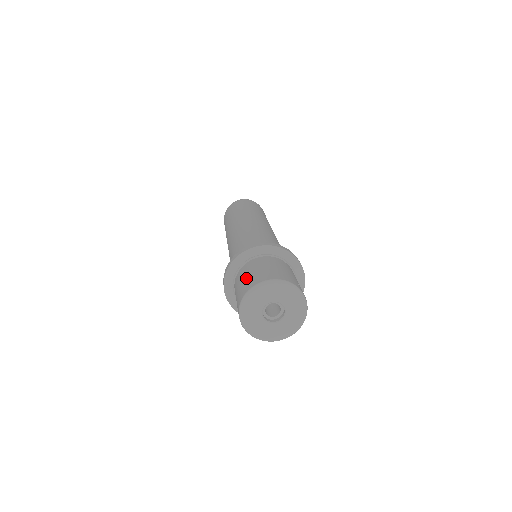
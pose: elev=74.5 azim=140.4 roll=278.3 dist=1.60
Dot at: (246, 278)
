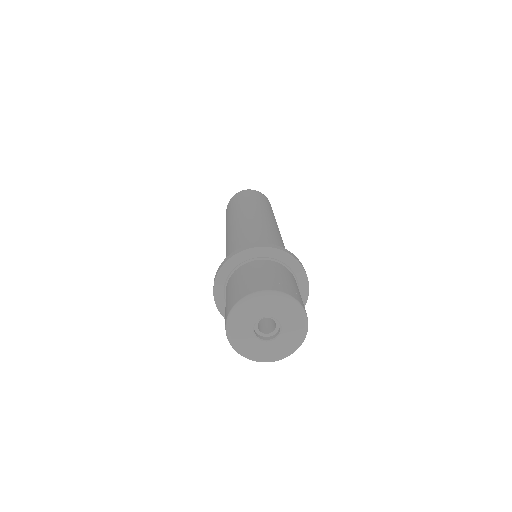
Dot at: (253, 277)
